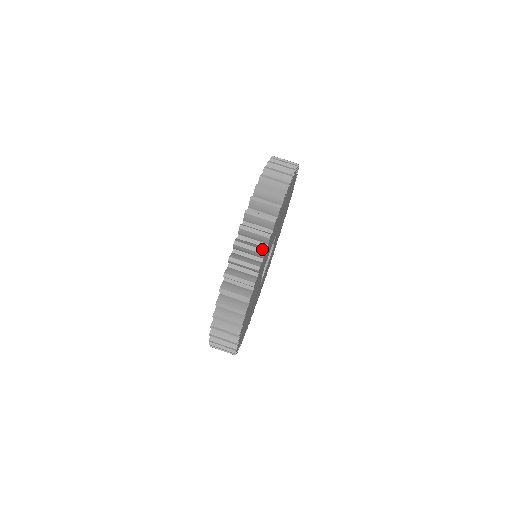
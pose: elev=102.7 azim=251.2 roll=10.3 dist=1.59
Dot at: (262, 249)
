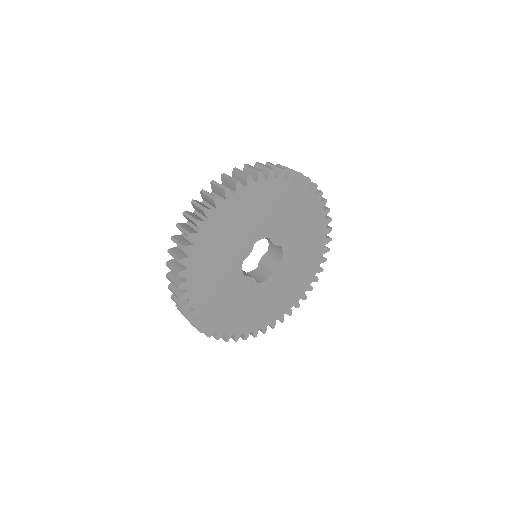
Dot at: (293, 170)
